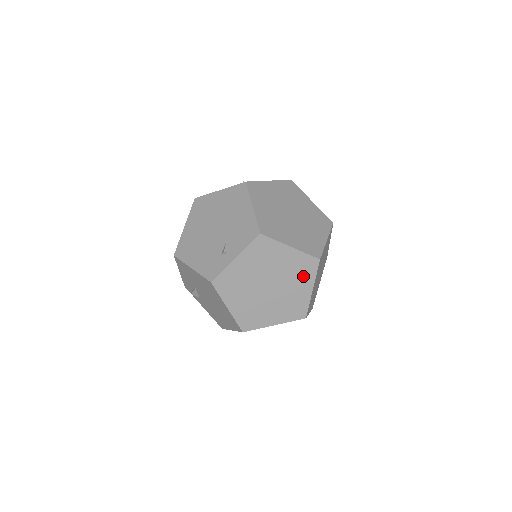
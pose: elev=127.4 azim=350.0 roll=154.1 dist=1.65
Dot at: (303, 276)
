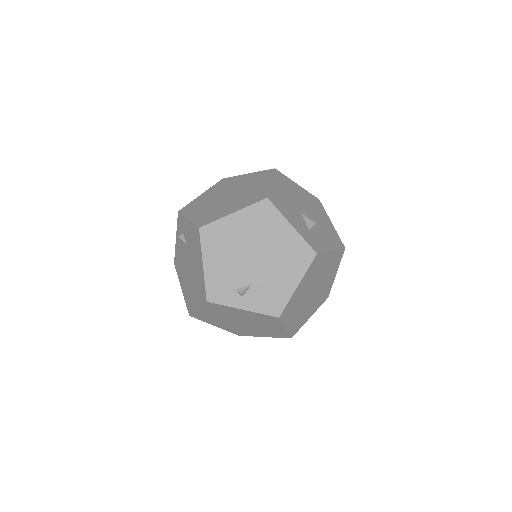
Dot at: (269, 333)
